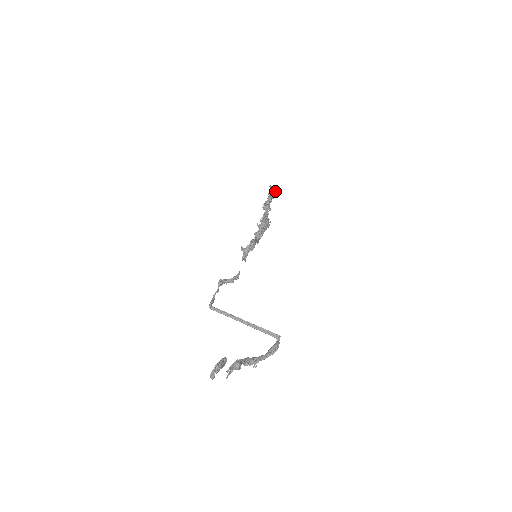
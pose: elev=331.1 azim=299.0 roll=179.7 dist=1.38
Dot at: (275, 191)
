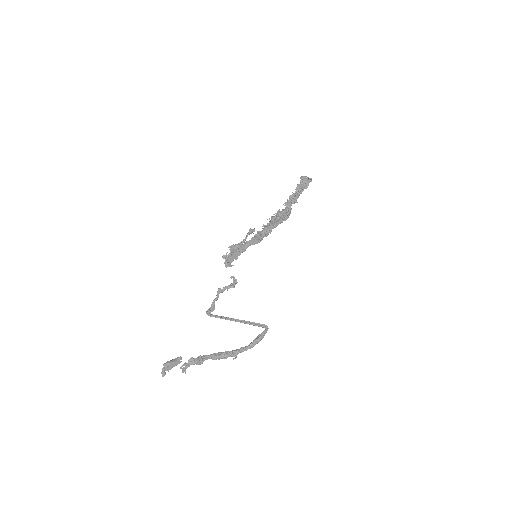
Dot at: (310, 179)
